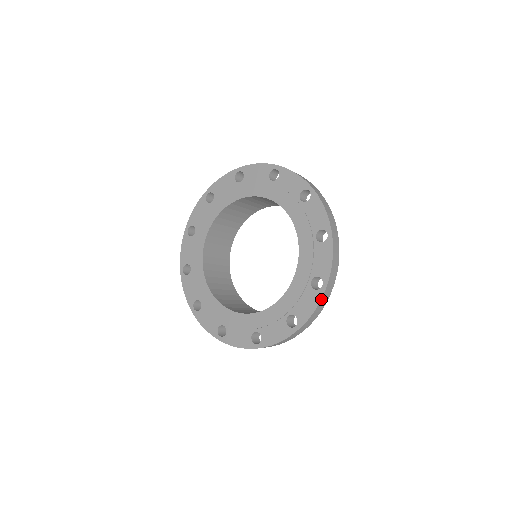
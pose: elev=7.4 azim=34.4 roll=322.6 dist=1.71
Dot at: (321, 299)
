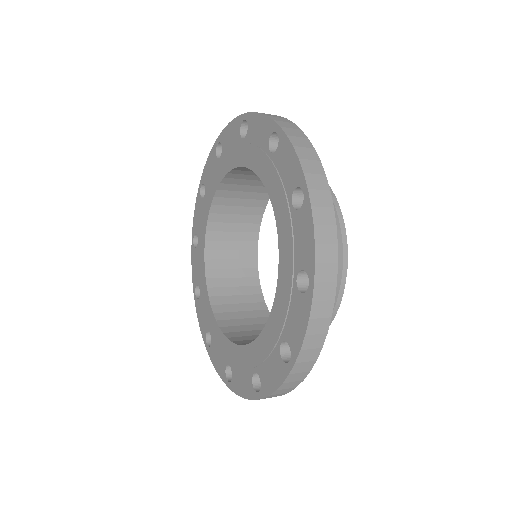
Dot at: (285, 379)
